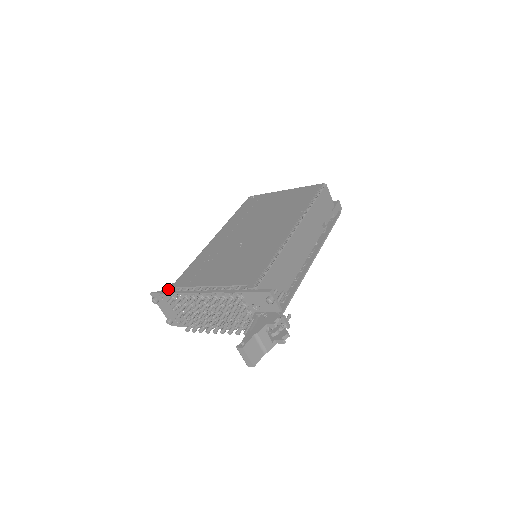
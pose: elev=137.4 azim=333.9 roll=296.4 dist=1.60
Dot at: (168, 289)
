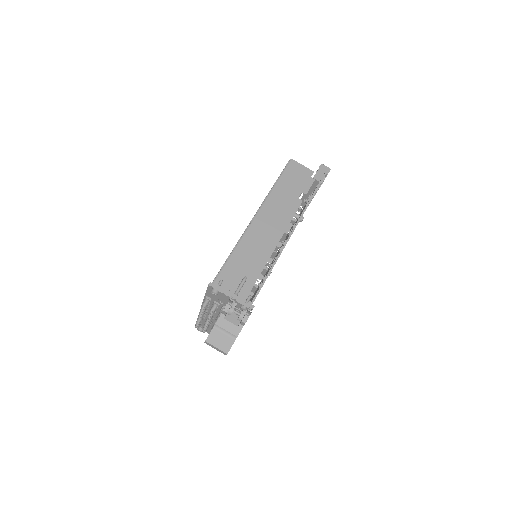
Dot at: occluded
